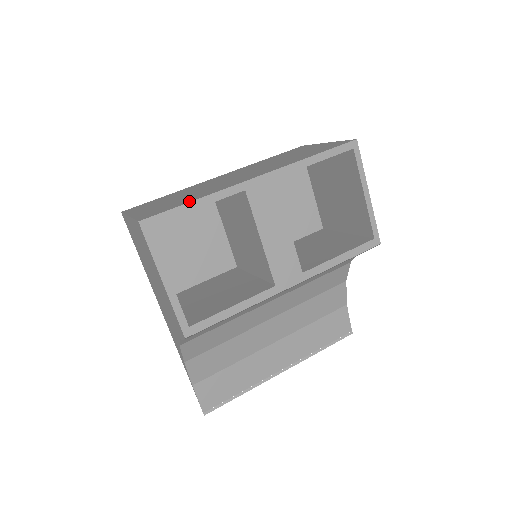
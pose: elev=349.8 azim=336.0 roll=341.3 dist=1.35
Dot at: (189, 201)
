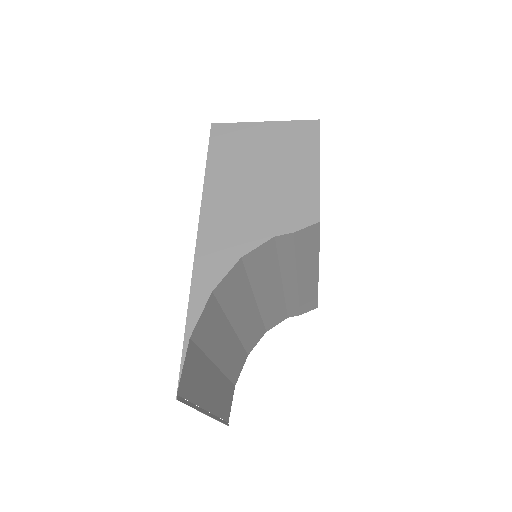
Dot at: occluded
